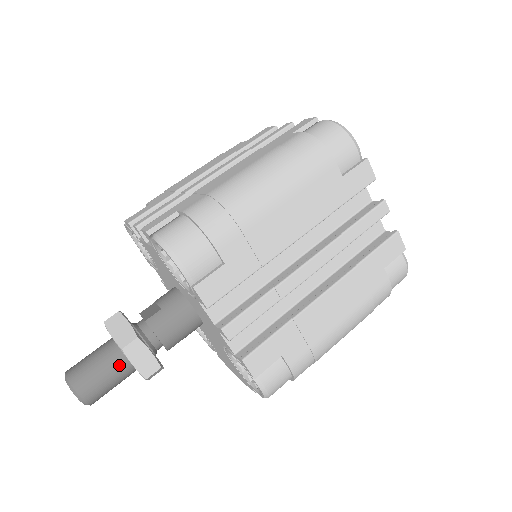
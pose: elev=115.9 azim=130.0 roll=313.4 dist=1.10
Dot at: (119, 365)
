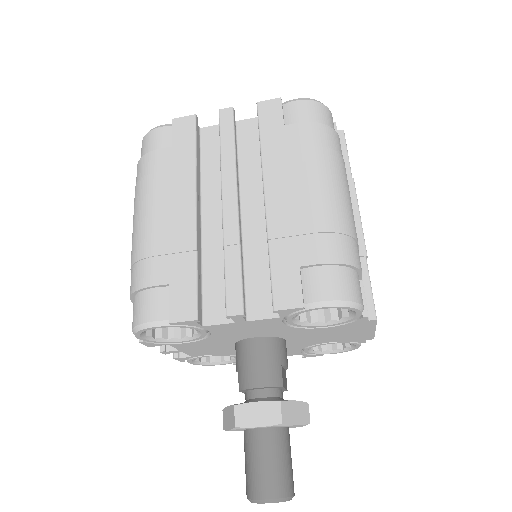
Dot at: (260, 441)
